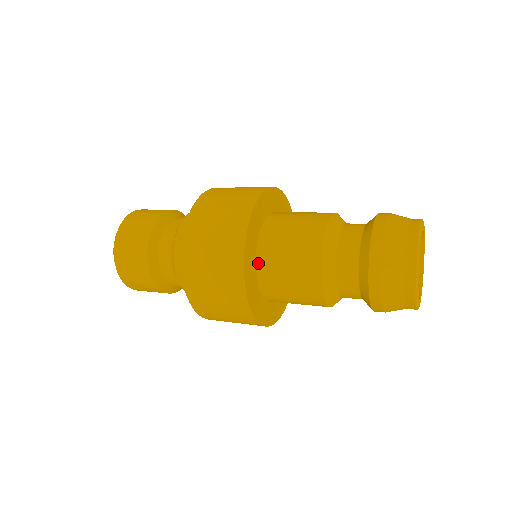
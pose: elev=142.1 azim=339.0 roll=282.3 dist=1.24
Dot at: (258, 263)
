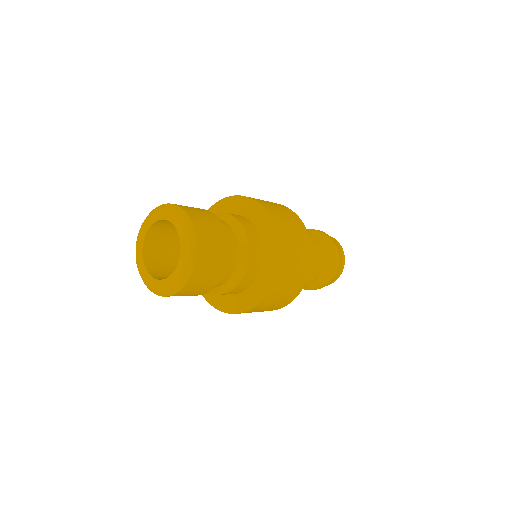
Dot at: occluded
